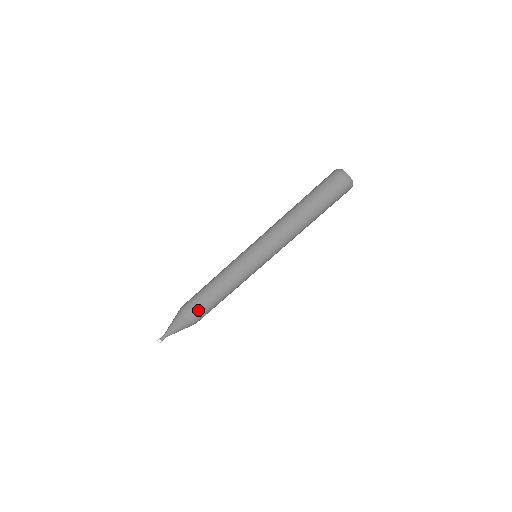
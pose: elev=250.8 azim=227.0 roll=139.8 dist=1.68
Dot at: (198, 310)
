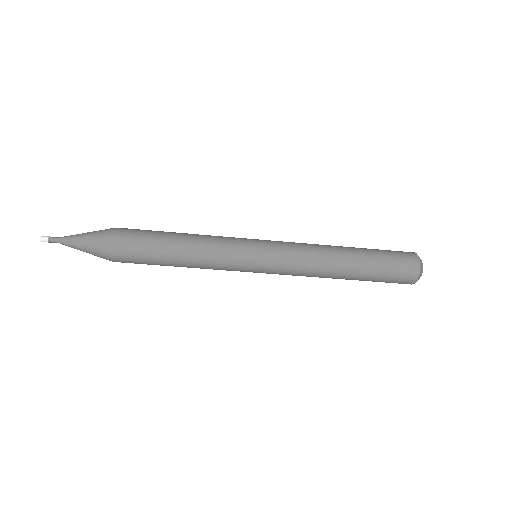
Dot at: (136, 261)
